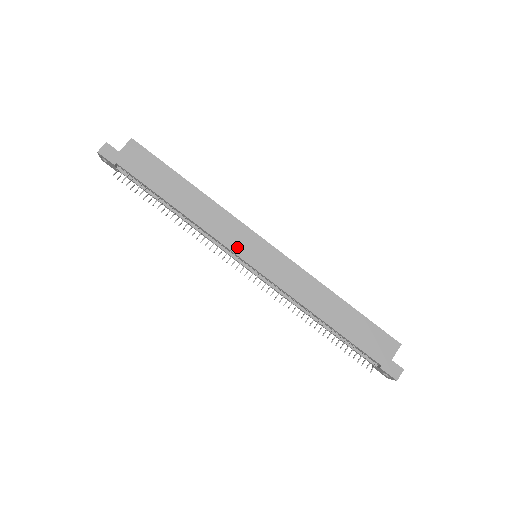
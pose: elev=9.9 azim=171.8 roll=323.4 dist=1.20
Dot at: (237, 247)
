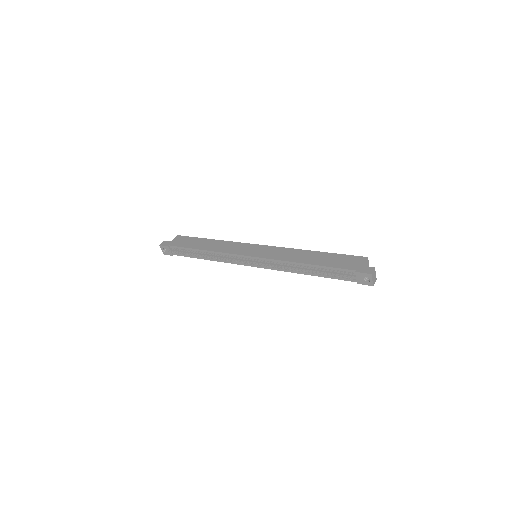
Dot at: (241, 252)
